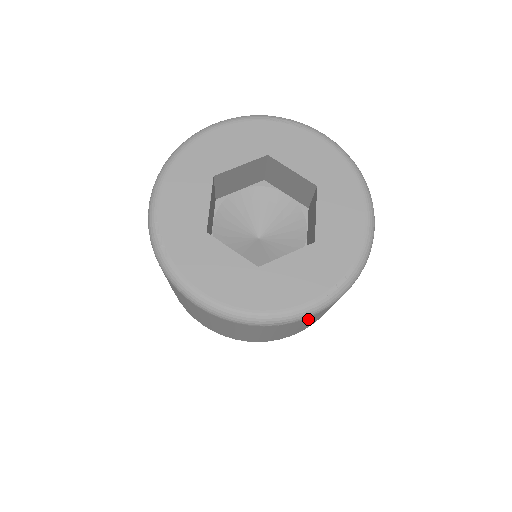
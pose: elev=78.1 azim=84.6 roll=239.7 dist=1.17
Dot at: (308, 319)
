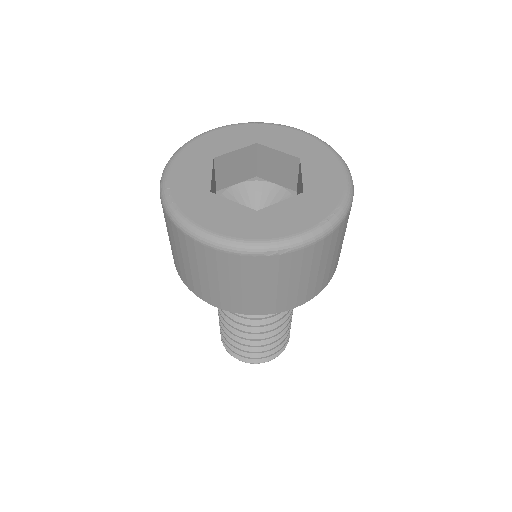
Dot at: (306, 255)
